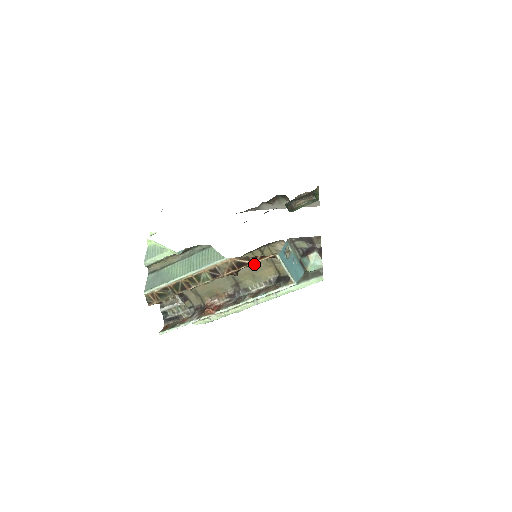
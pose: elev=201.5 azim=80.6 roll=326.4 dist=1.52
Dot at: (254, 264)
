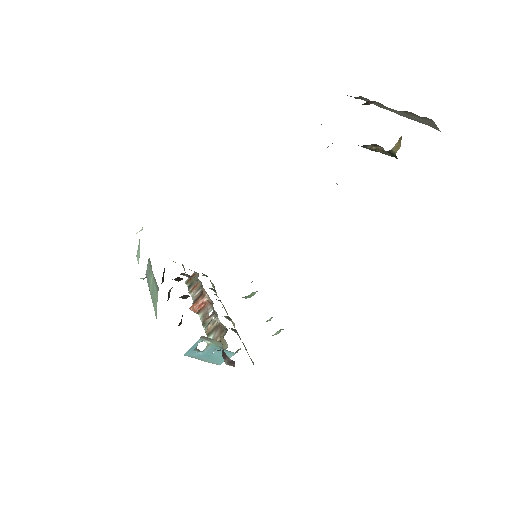
Dot at: occluded
